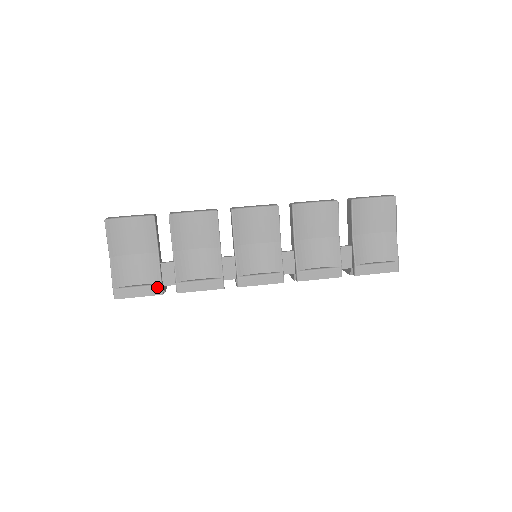
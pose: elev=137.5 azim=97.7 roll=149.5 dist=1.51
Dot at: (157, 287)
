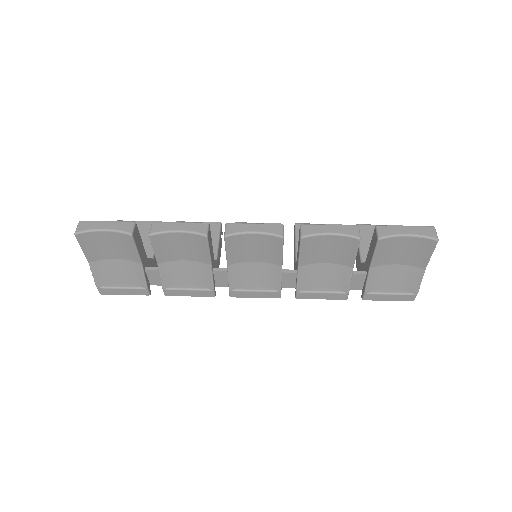
Dot at: (143, 290)
